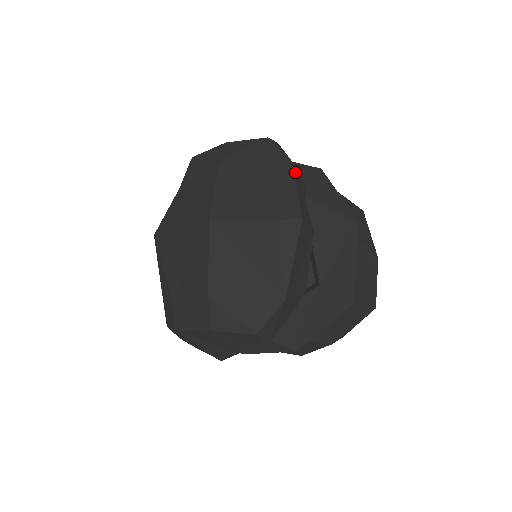
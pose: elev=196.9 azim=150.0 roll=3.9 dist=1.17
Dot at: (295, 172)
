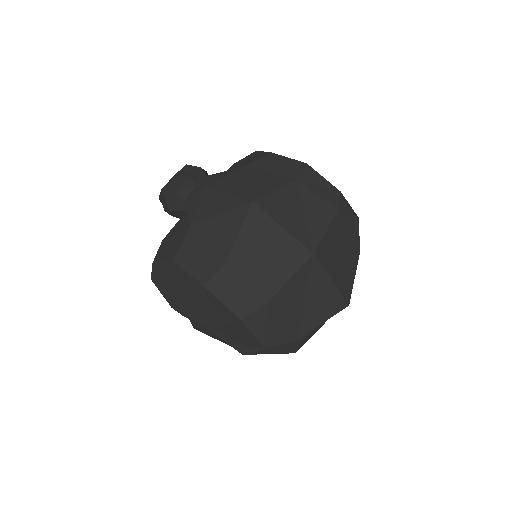
Dot at: occluded
